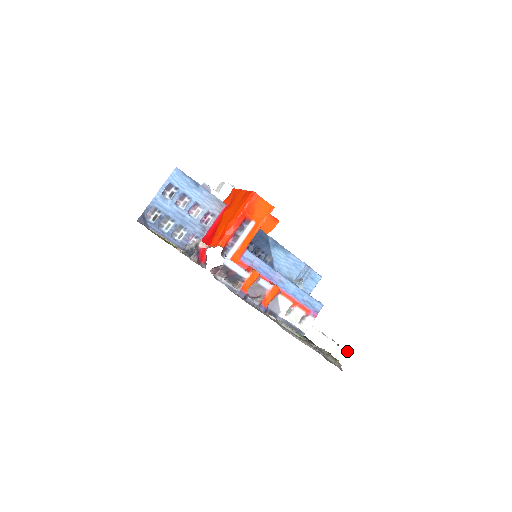
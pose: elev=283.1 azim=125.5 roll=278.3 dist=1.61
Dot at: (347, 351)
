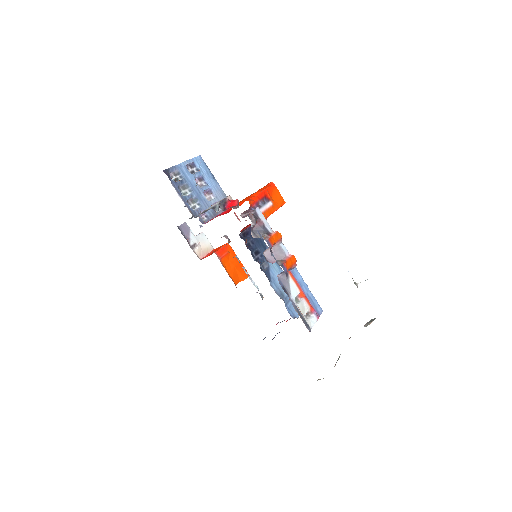
Dot at: (371, 319)
